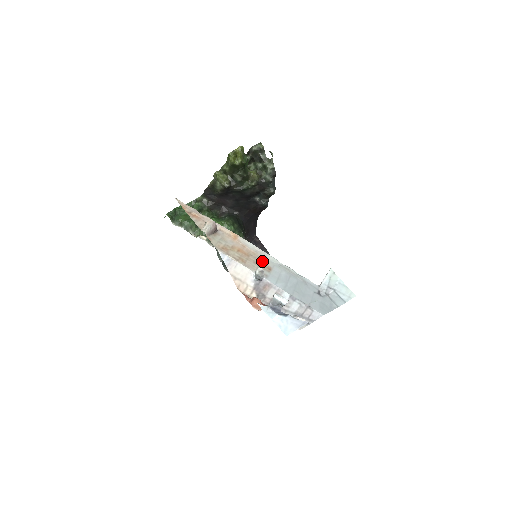
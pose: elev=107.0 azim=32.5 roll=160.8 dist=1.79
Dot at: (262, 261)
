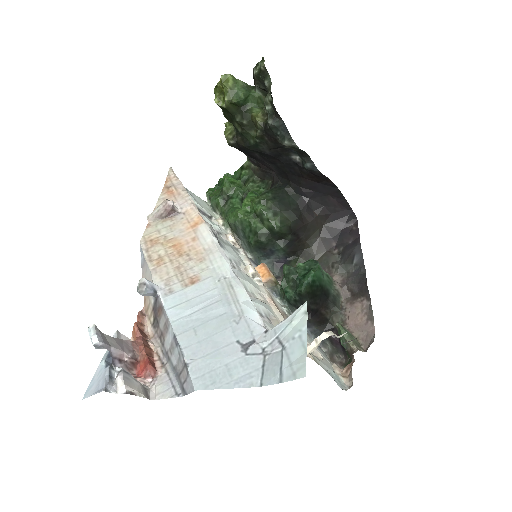
Dot at: (196, 267)
